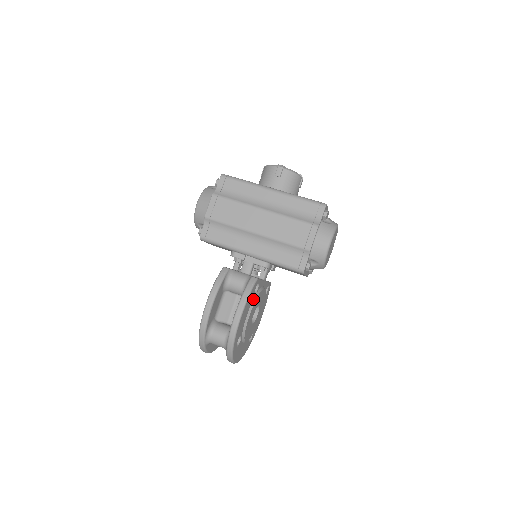
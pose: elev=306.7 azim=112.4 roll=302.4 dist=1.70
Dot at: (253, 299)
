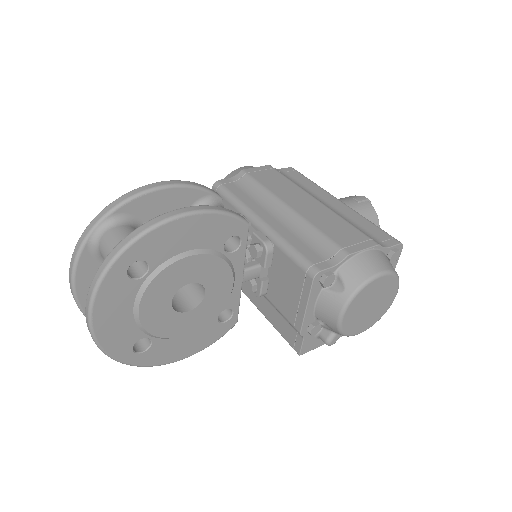
Dot at: (215, 250)
